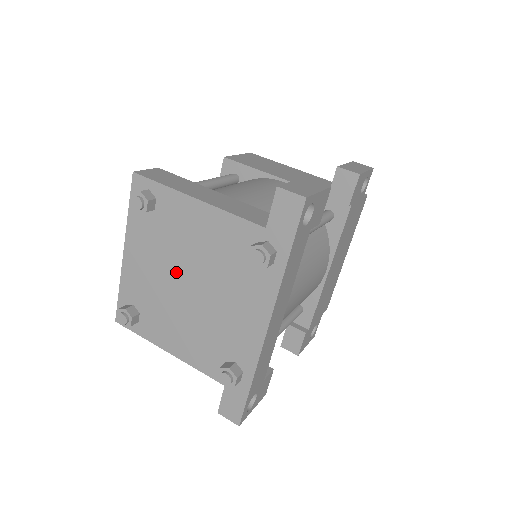
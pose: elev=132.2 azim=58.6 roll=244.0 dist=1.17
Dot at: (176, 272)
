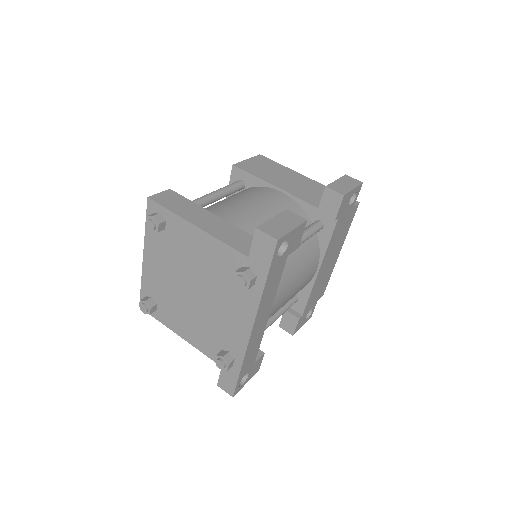
Dot at: (183, 278)
